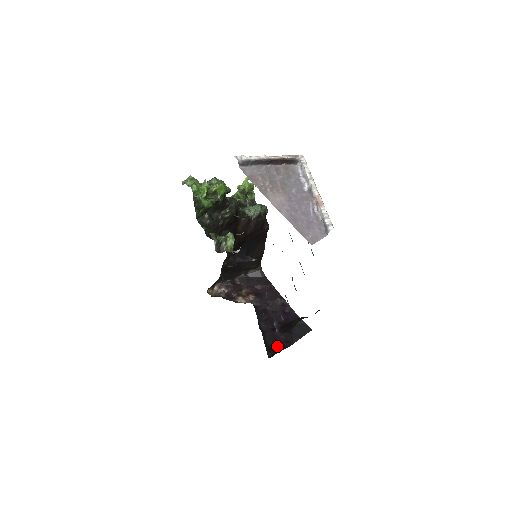
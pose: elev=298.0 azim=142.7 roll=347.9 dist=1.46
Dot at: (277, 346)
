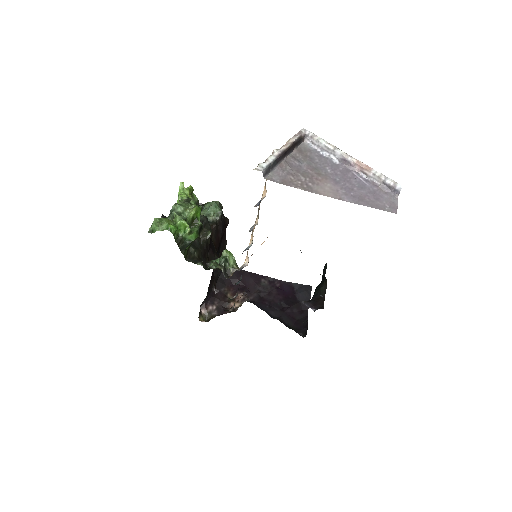
Dot at: (299, 322)
